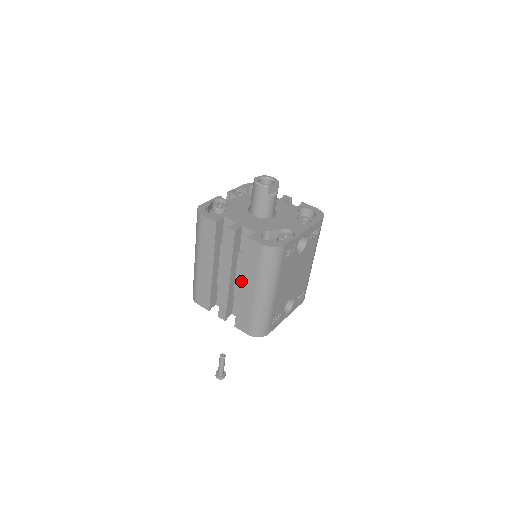
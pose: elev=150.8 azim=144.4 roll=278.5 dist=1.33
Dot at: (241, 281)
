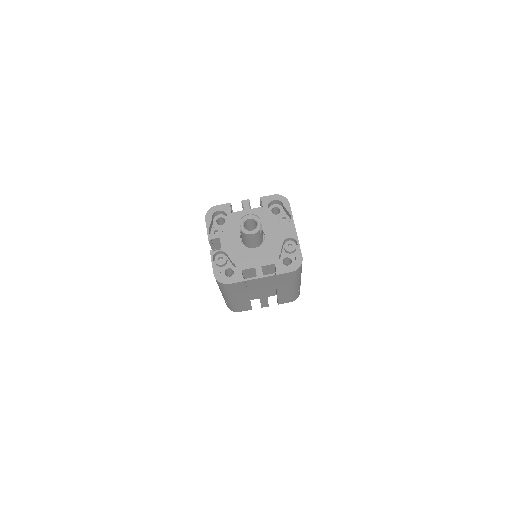
Dot at: (278, 290)
